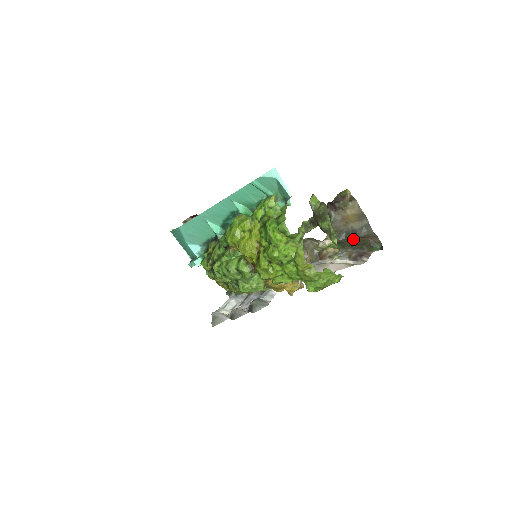
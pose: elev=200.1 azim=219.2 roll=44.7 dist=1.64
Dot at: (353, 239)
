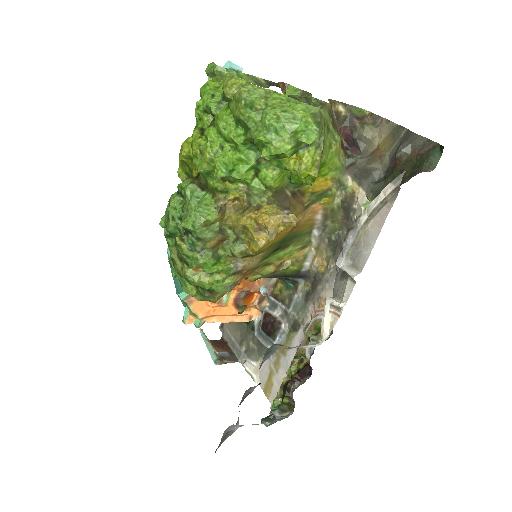
Dot at: (395, 170)
